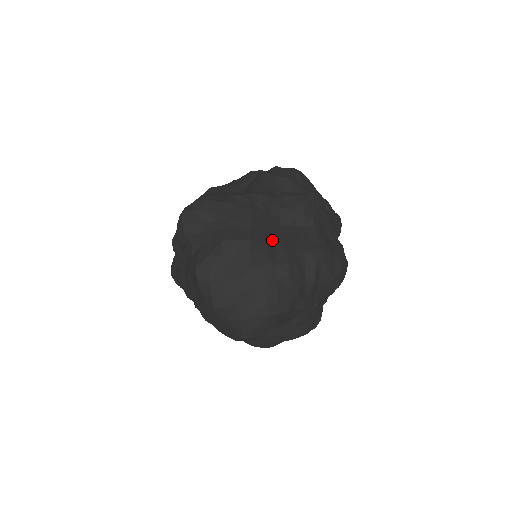
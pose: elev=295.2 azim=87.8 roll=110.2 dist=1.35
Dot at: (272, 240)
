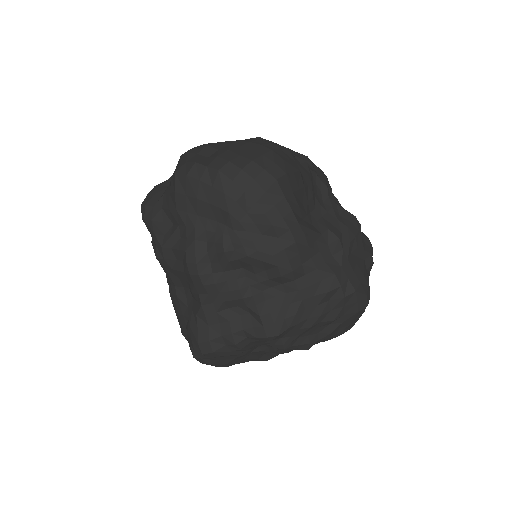
Dot at: occluded
